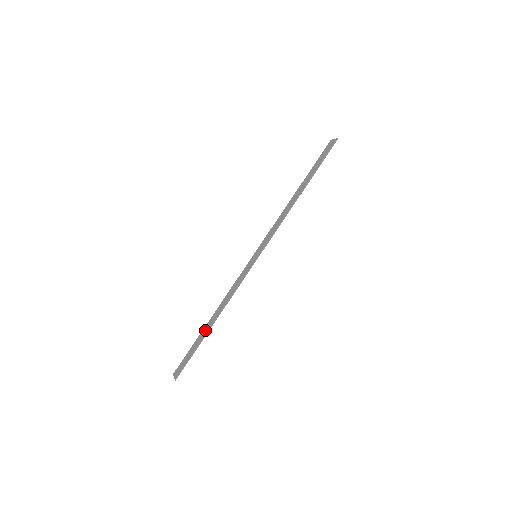
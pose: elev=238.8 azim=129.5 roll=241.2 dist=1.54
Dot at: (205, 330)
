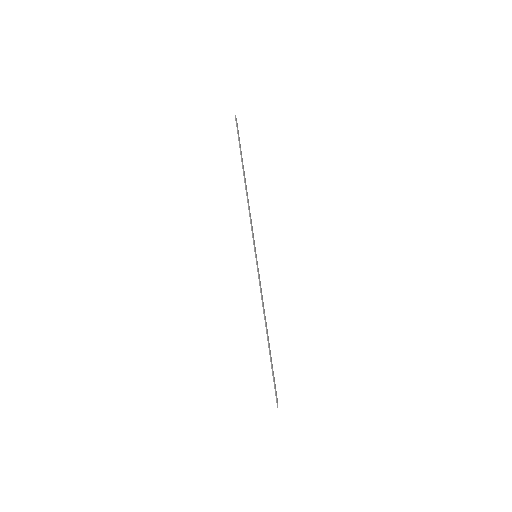
Dot at: occluded
